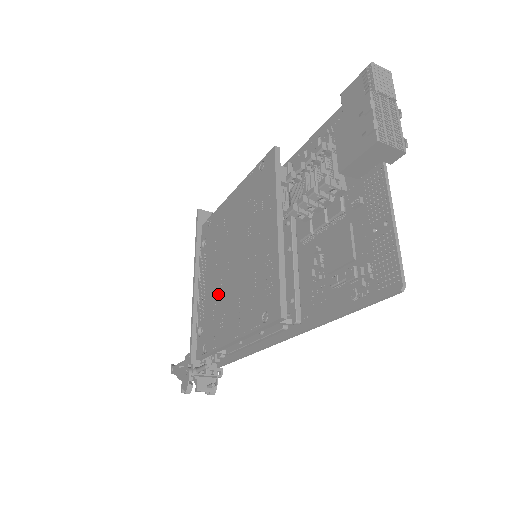
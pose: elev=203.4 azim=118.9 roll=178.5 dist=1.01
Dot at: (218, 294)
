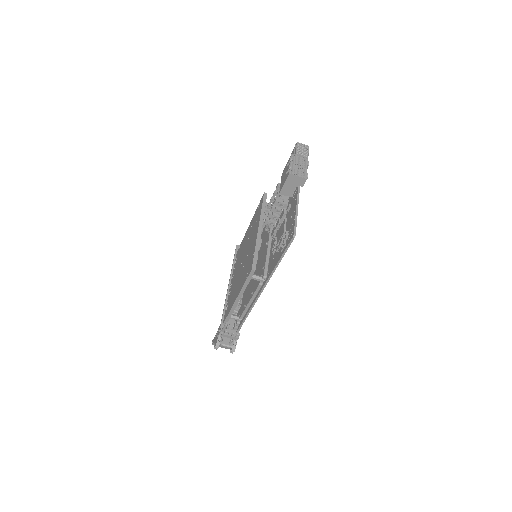
Dot at: (236, 281)
